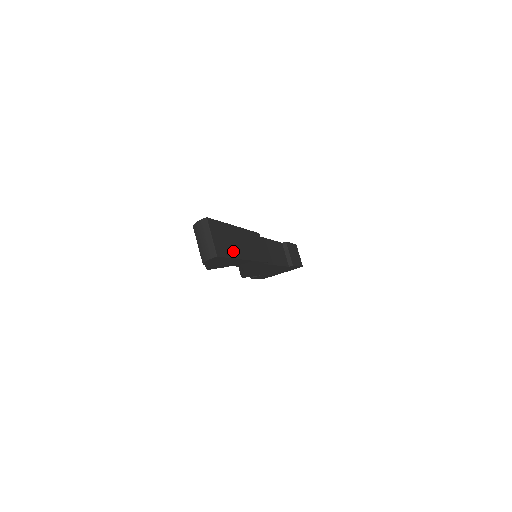
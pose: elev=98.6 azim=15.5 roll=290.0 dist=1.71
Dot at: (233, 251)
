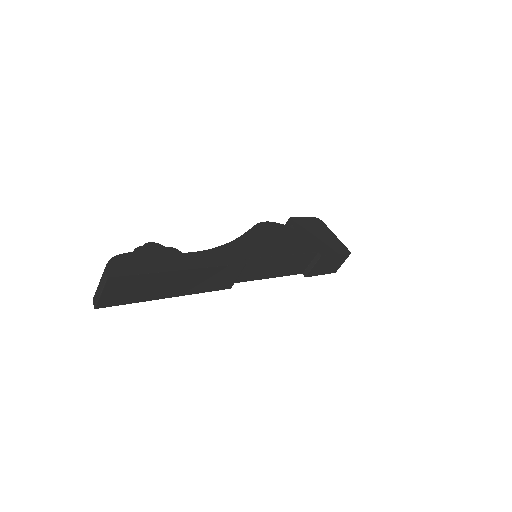
Dot at: (145, 296)
